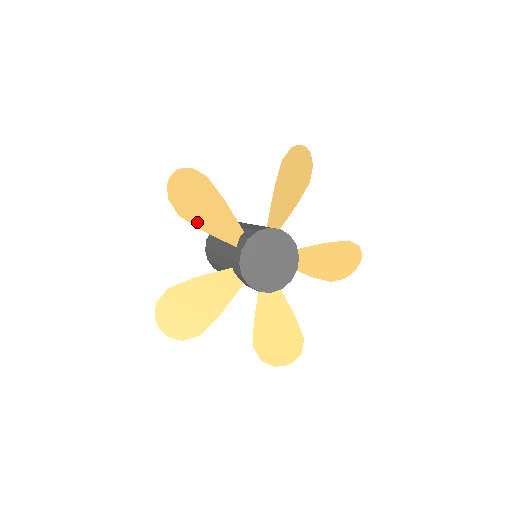
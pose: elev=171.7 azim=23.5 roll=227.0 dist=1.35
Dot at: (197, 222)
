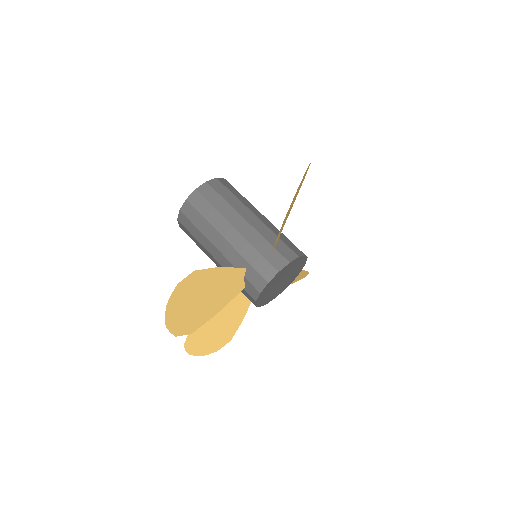
Dot at: (207, 317)
